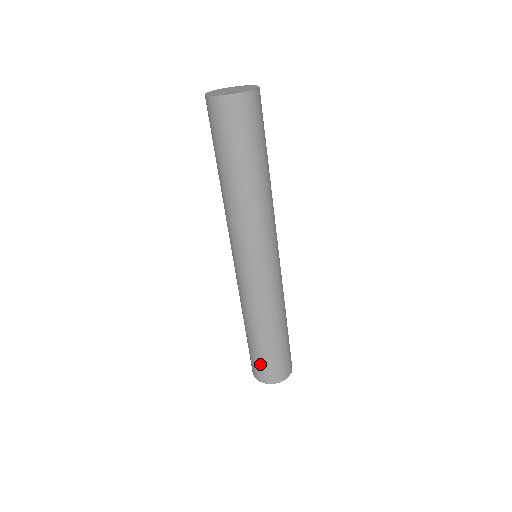
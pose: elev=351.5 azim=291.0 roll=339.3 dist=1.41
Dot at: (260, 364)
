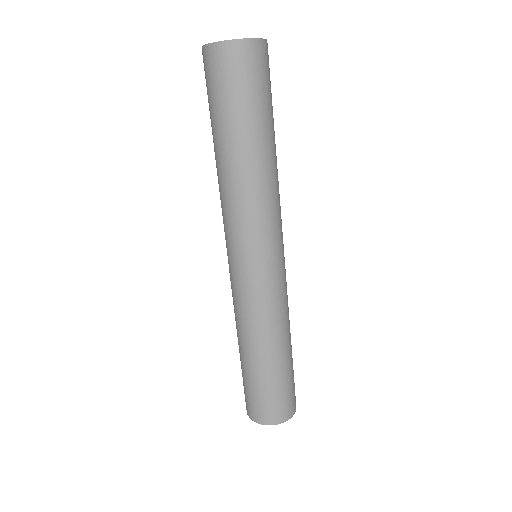
Dot at: (264, 399)
